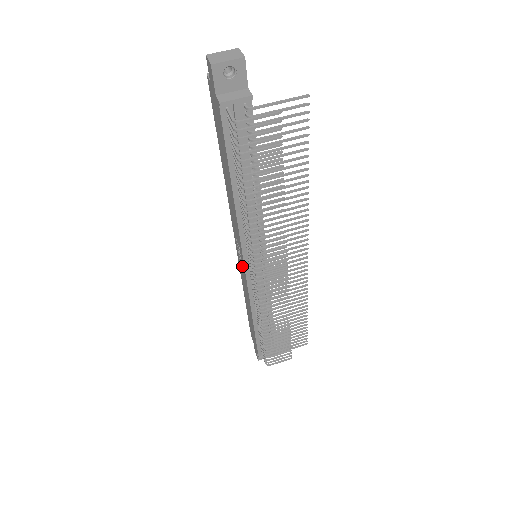
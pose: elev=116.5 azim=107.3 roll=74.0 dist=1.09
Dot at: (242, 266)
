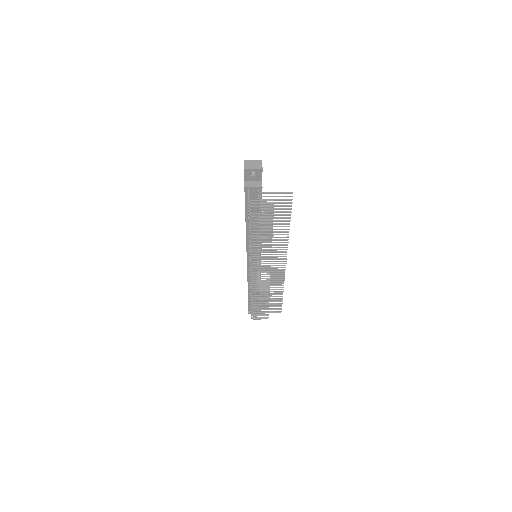
Dot at: occluded
